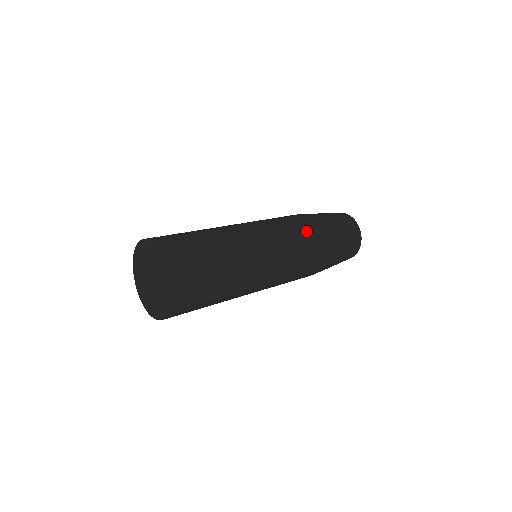
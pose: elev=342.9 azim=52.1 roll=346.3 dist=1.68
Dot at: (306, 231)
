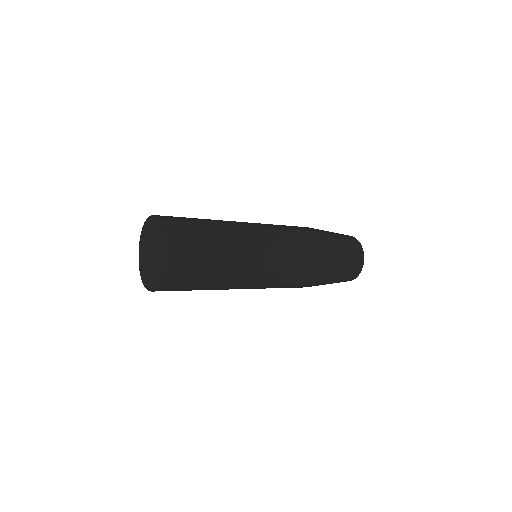
Dot at: (294, 226)
